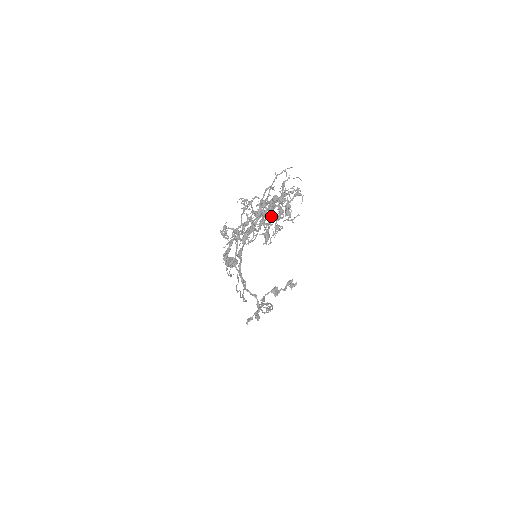
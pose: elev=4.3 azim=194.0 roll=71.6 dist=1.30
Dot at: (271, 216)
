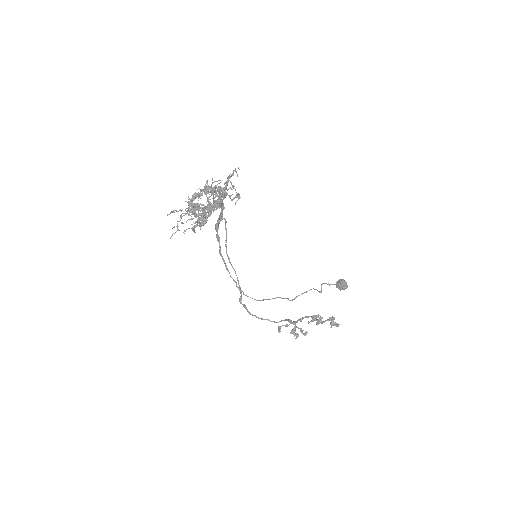
Dot at: occluded
